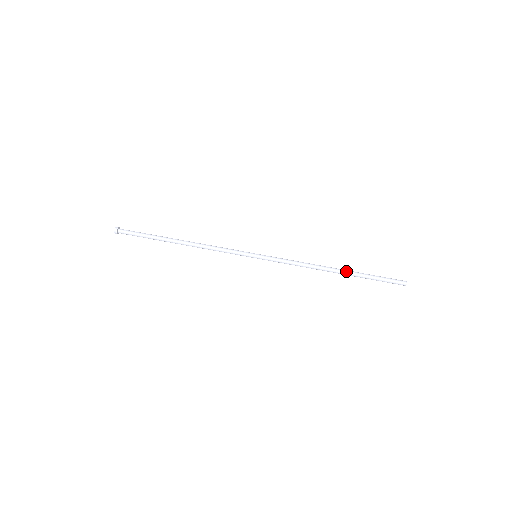
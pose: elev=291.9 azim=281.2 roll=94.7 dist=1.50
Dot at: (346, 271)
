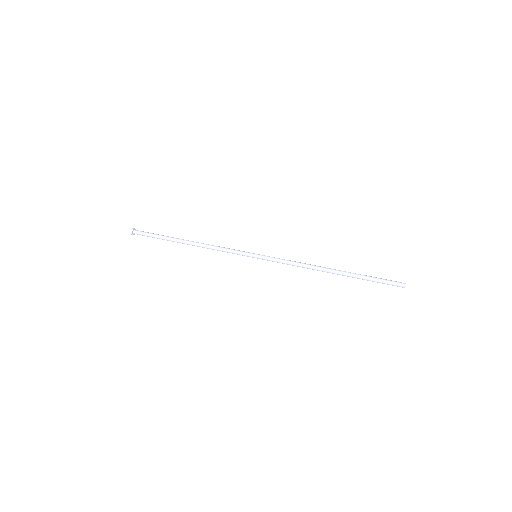
Dot at: (343, 272)
